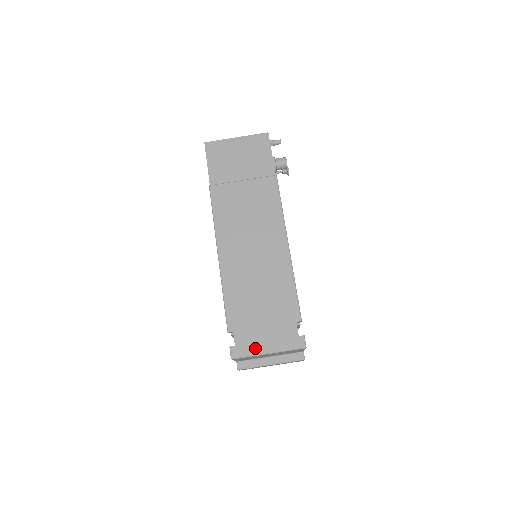
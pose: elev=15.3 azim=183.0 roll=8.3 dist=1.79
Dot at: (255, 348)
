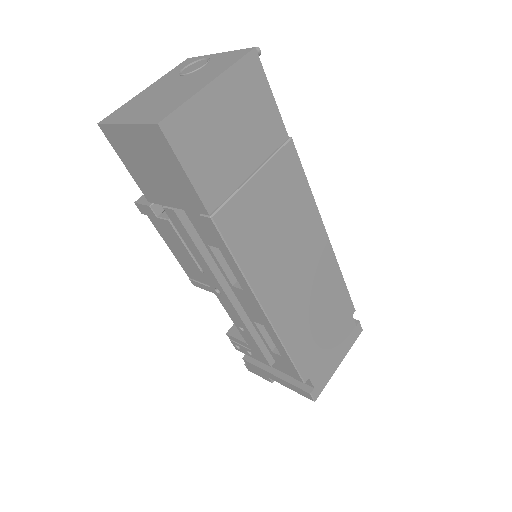
Dot at: (330, 372)
